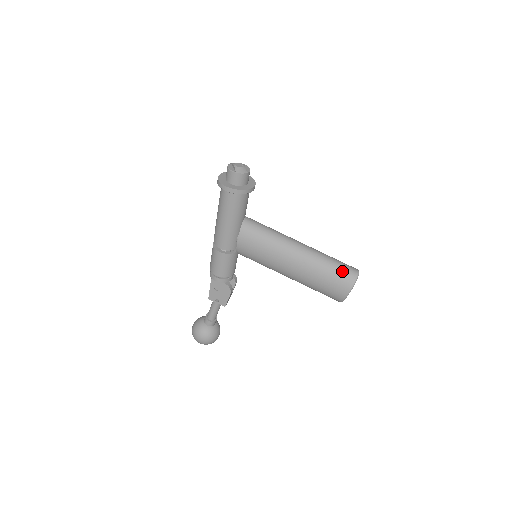
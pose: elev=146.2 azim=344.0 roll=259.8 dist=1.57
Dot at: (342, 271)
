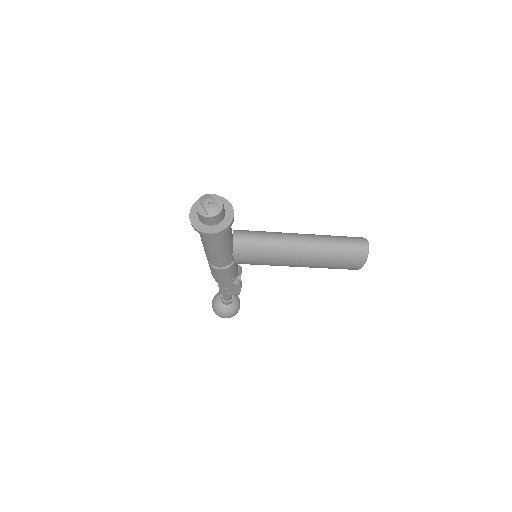
Dot at: (351, 251)
